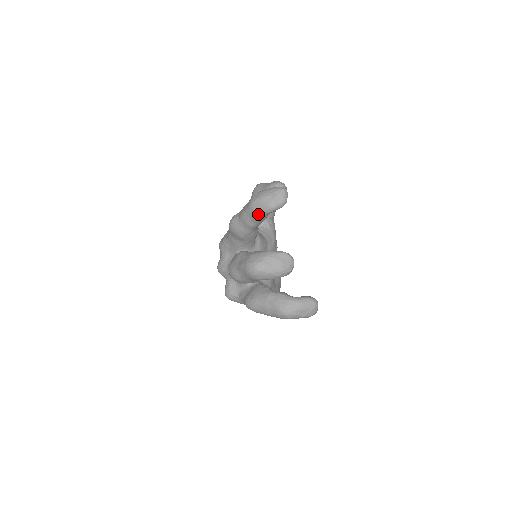
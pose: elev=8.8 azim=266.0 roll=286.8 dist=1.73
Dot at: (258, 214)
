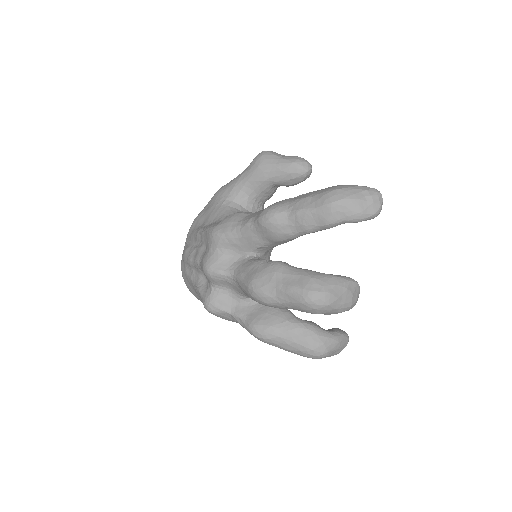
Dot at: (337, 221)
